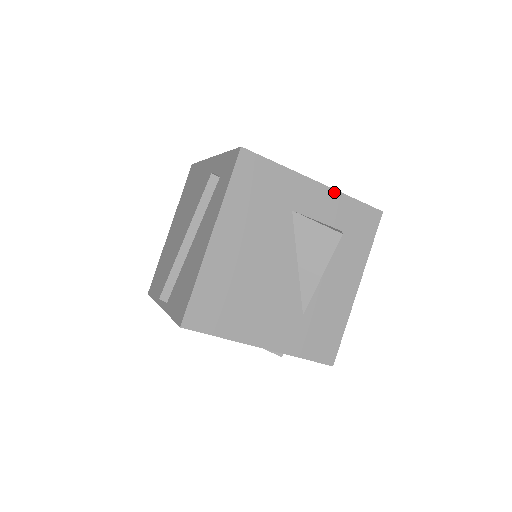
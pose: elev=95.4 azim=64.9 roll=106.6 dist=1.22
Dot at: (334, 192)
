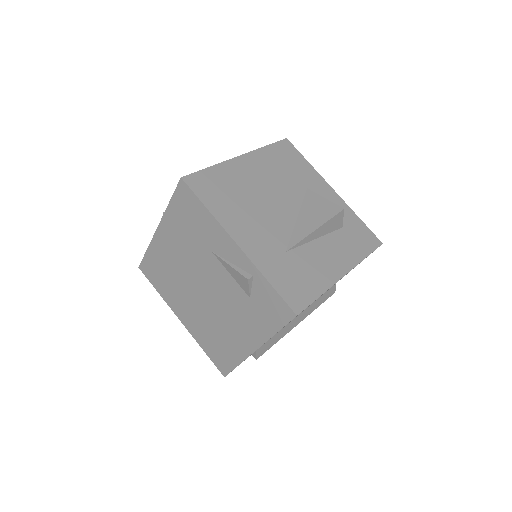
Dot at: (344, 203)
